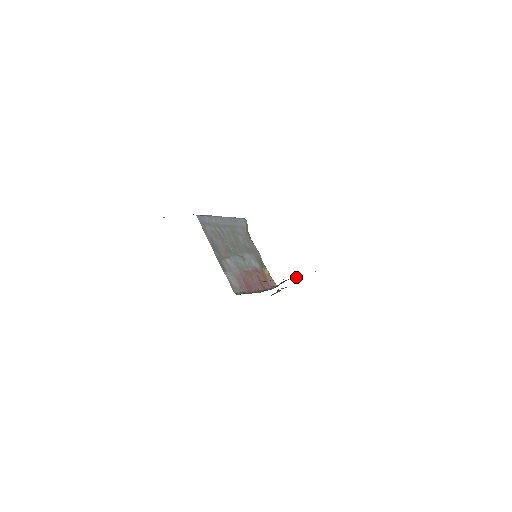
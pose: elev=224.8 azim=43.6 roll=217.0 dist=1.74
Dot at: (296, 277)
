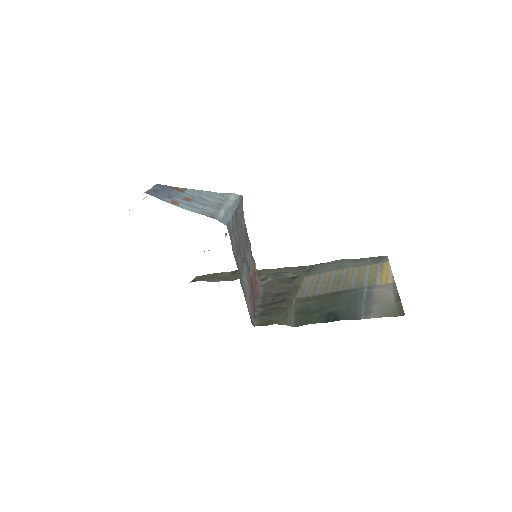
Dot at: (290, 285)
